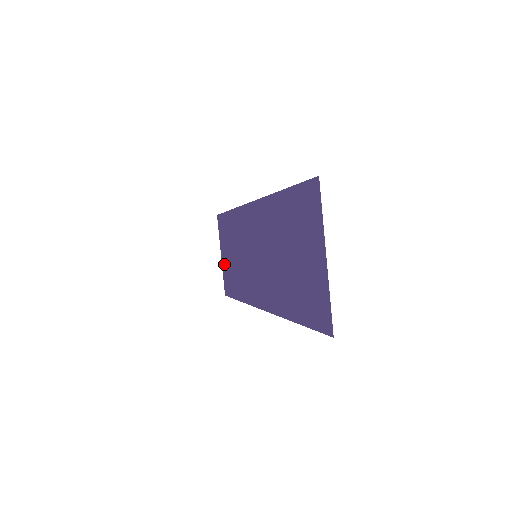
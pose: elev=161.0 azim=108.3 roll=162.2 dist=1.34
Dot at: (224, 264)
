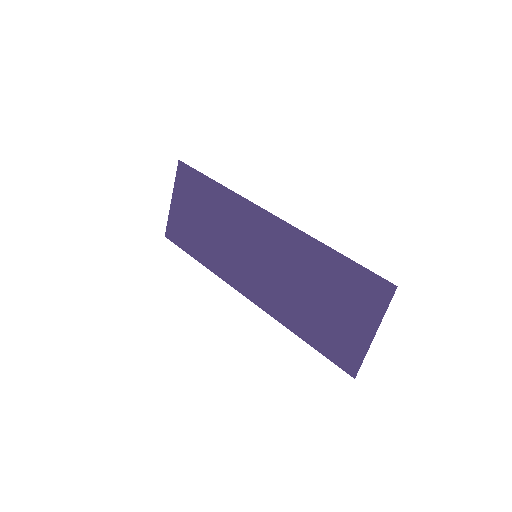
Dot at: (176, 212)
